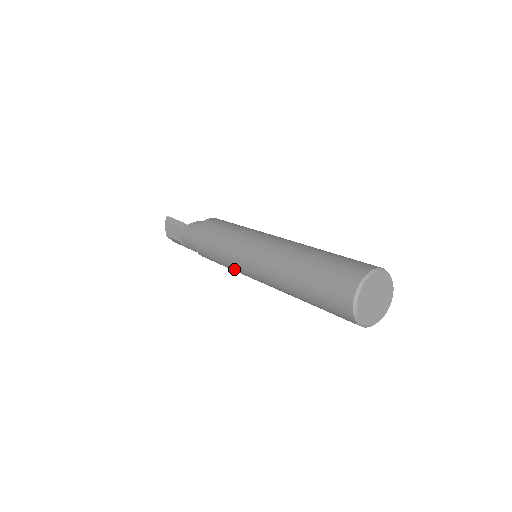
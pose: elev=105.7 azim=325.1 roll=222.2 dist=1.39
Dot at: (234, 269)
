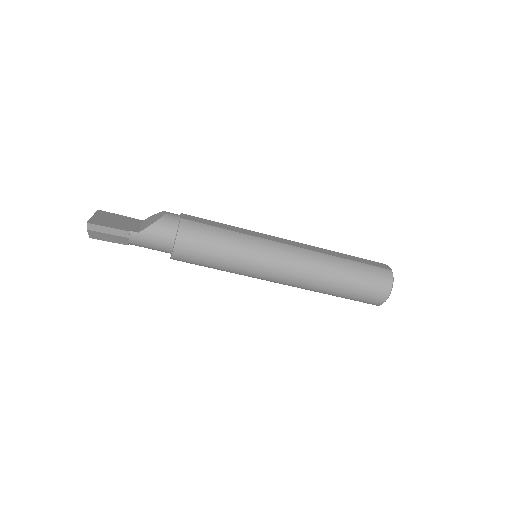
Dot at: occluded
